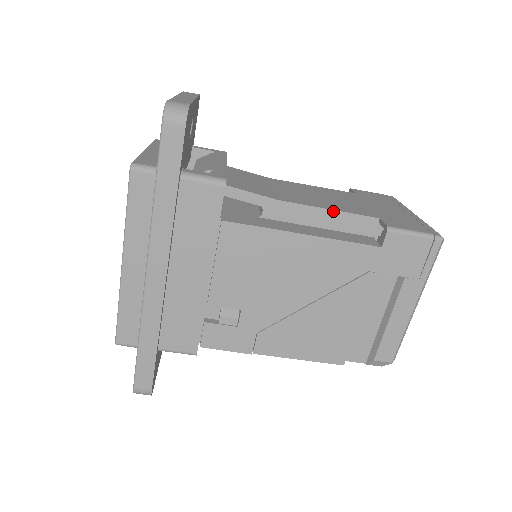
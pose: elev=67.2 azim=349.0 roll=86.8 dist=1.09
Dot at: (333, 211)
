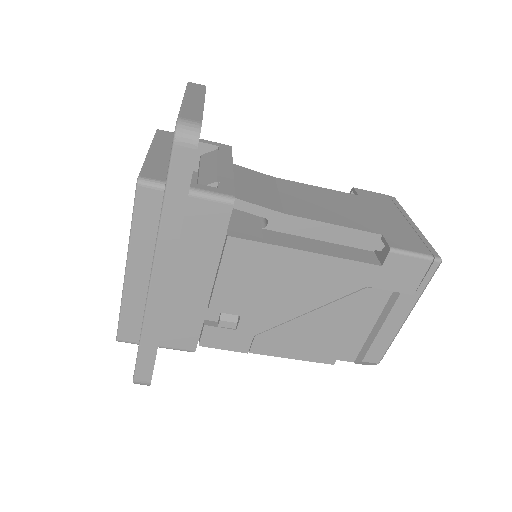
Dot at: (337, 226)
